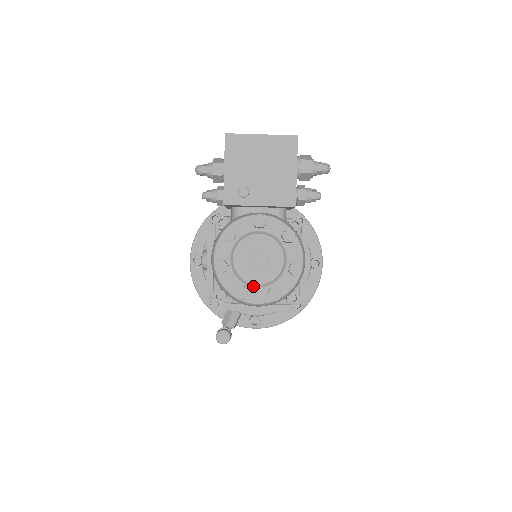
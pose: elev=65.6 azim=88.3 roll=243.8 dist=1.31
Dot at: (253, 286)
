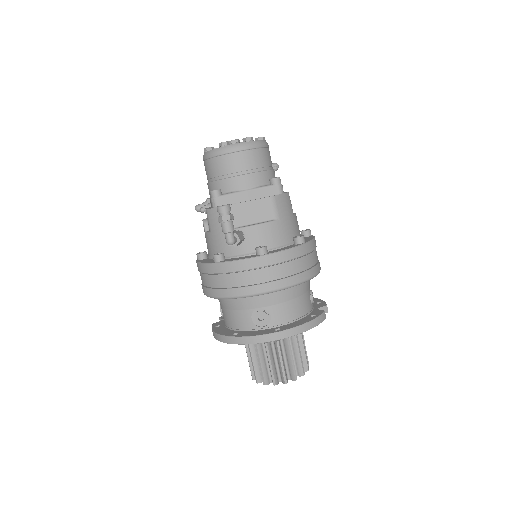
Dot at: occluded
